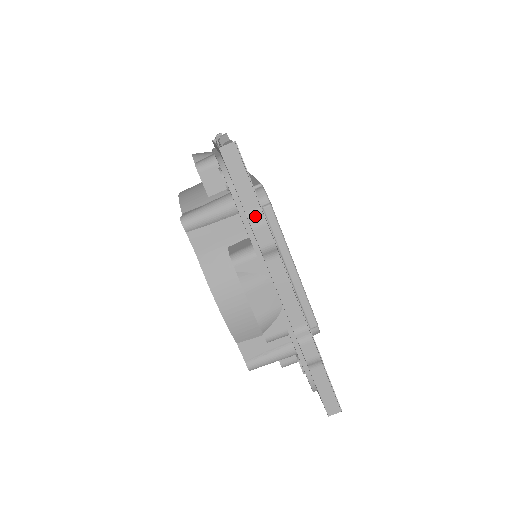
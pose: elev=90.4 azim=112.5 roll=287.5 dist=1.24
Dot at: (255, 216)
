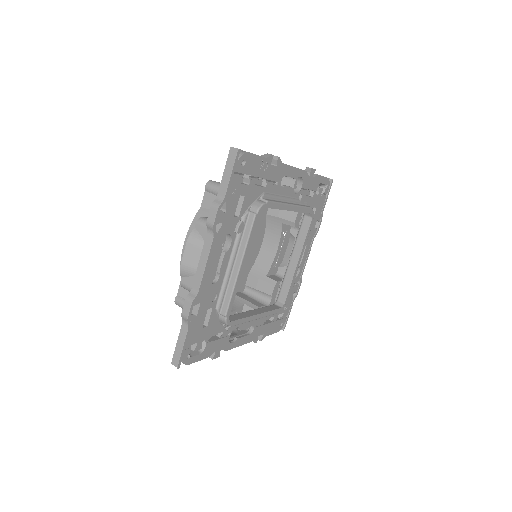
Dot at: (219, 201)
